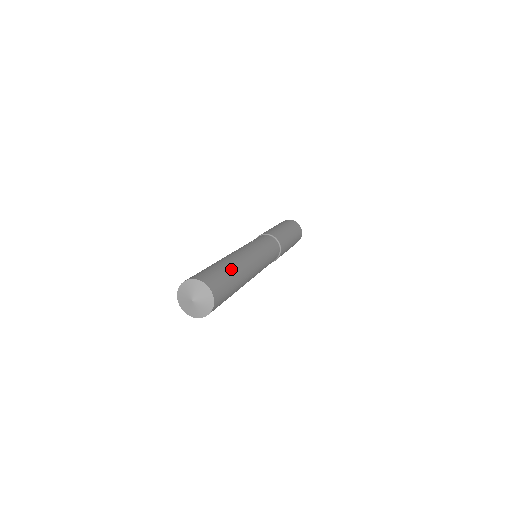
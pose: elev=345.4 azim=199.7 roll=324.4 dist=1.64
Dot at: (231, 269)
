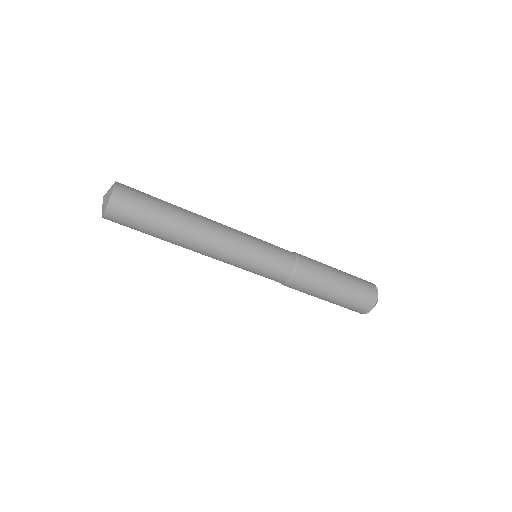
Dot at: (169, 210)
